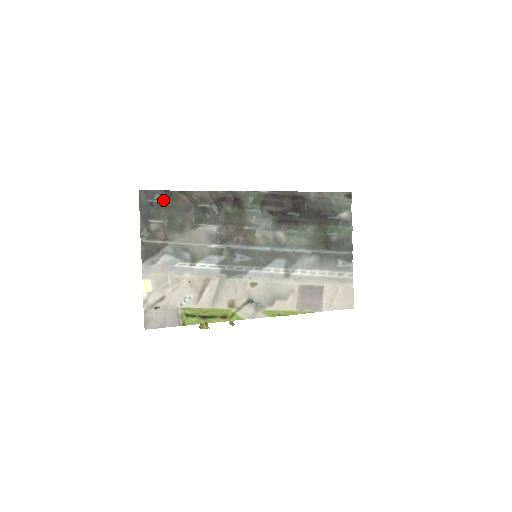
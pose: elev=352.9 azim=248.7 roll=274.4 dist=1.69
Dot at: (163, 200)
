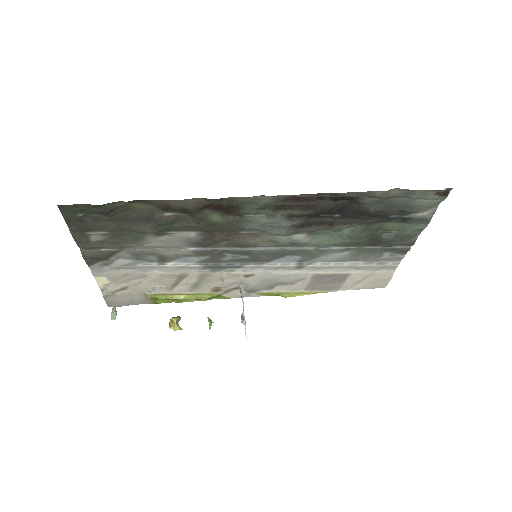
Dot at: (102, 213)
